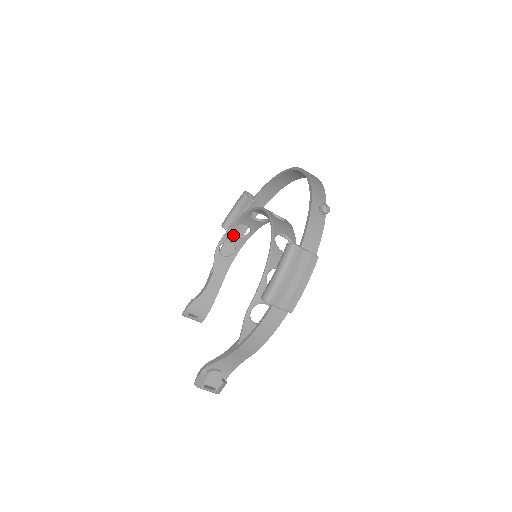
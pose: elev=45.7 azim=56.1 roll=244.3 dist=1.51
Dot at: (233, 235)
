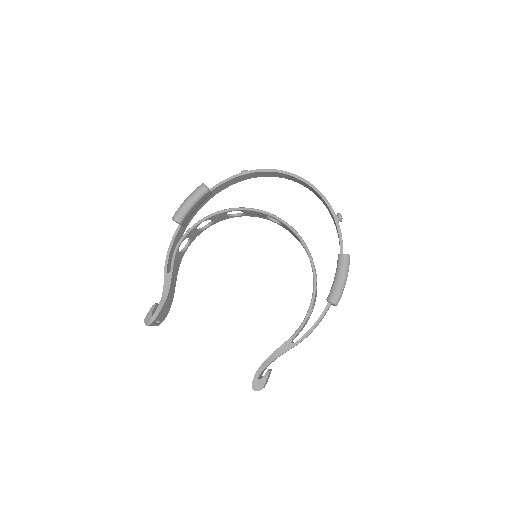
Dot at: (195, 230)
